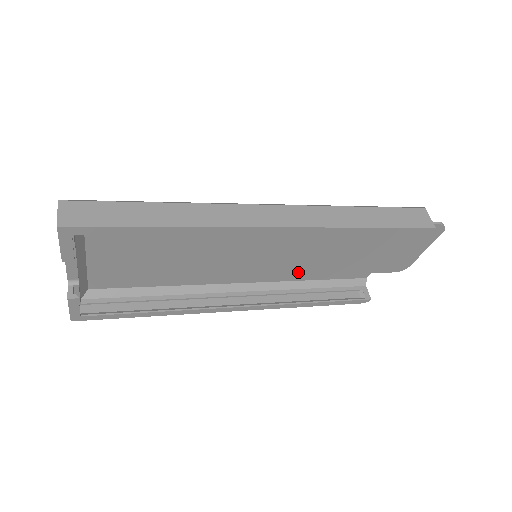
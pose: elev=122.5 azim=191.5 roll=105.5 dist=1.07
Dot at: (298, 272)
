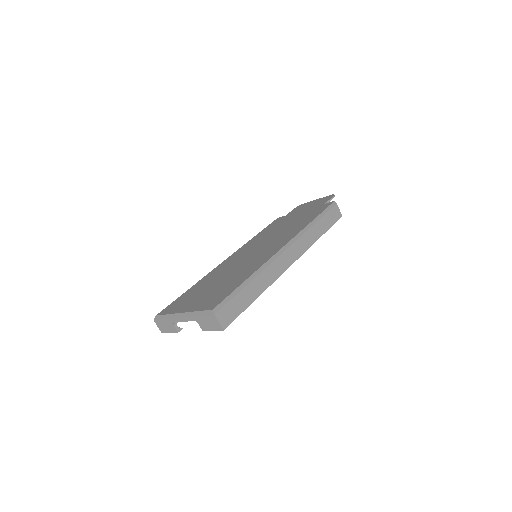
Dot at: occluded
